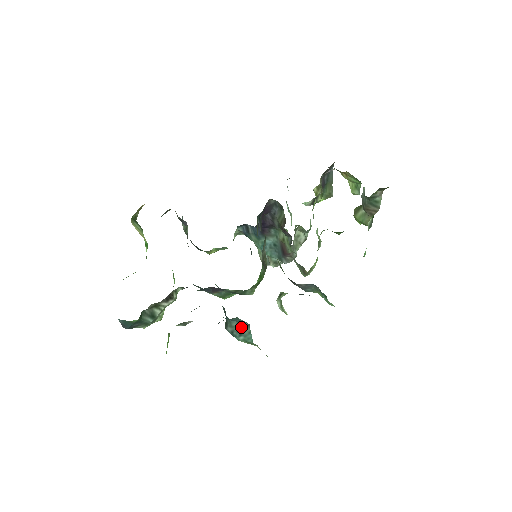
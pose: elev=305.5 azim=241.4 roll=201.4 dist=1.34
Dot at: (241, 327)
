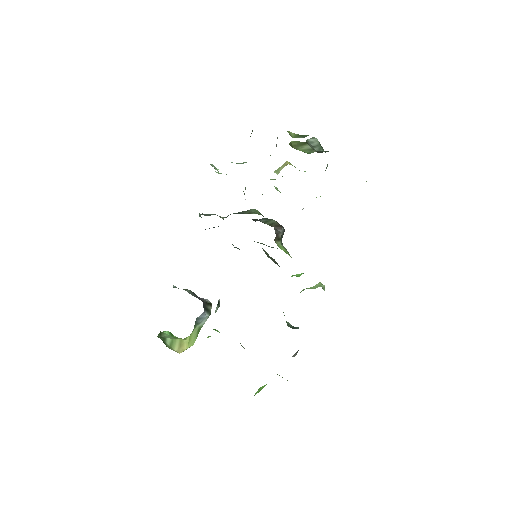
Dot at: occluded
